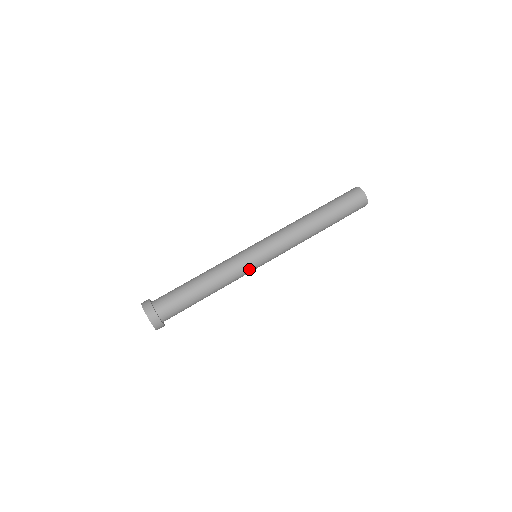
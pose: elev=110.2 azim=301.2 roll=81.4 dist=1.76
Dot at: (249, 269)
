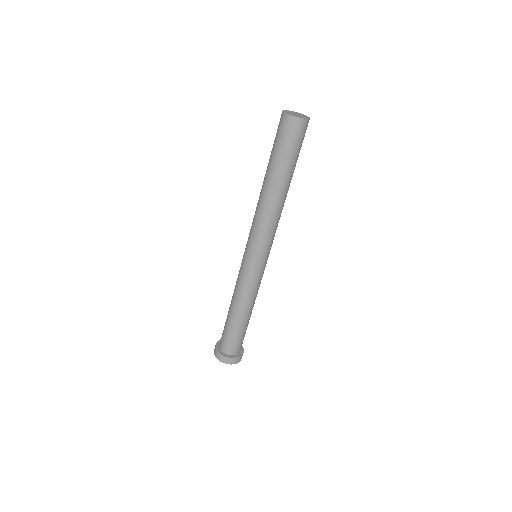
Dot at: occluded
